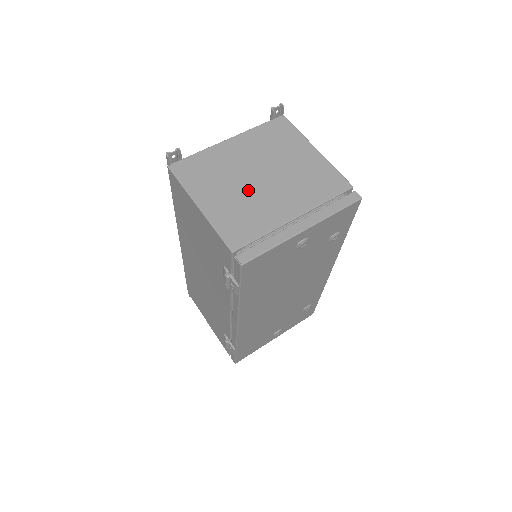
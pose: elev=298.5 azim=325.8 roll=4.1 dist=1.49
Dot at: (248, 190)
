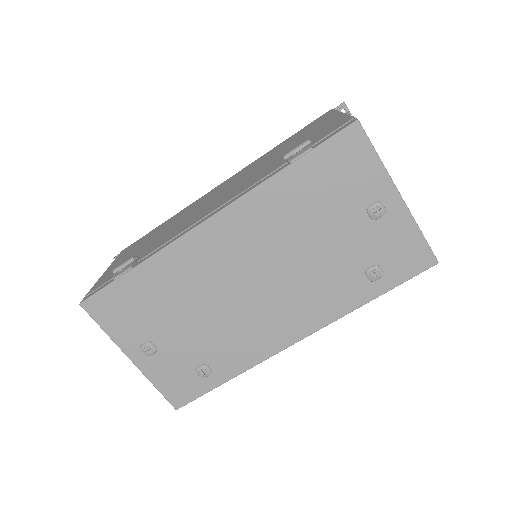
Dot at: occluded
